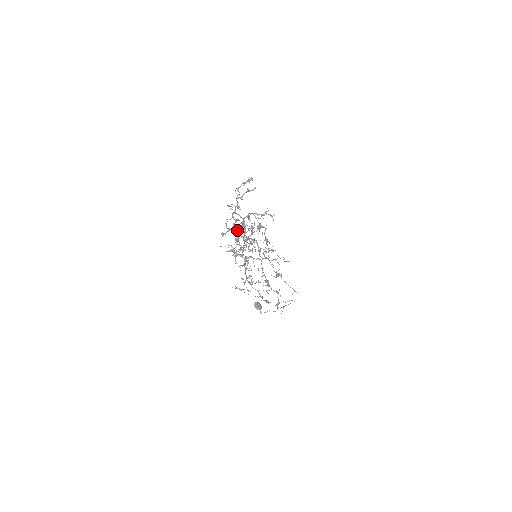
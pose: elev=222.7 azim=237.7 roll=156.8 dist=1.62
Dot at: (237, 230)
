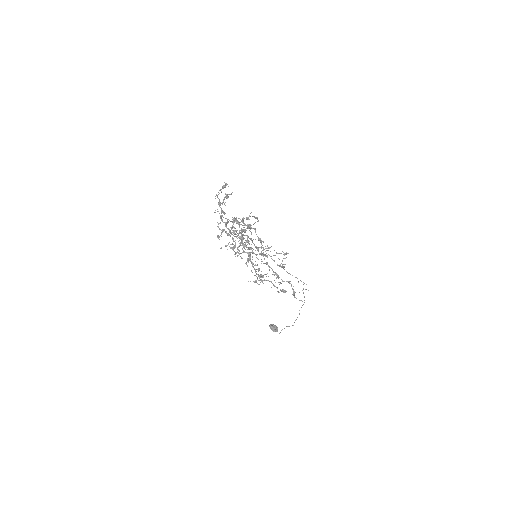
Dot at: (230, 230)
